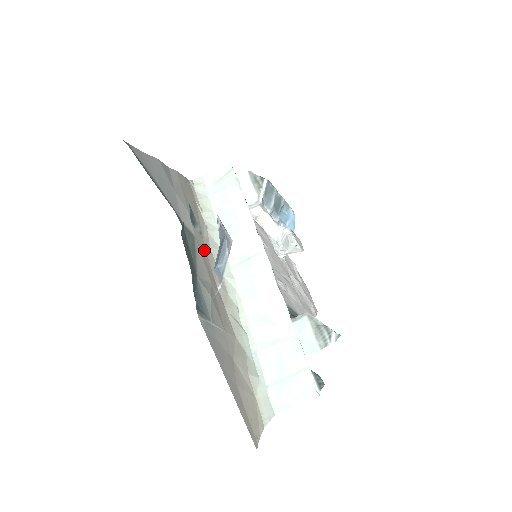
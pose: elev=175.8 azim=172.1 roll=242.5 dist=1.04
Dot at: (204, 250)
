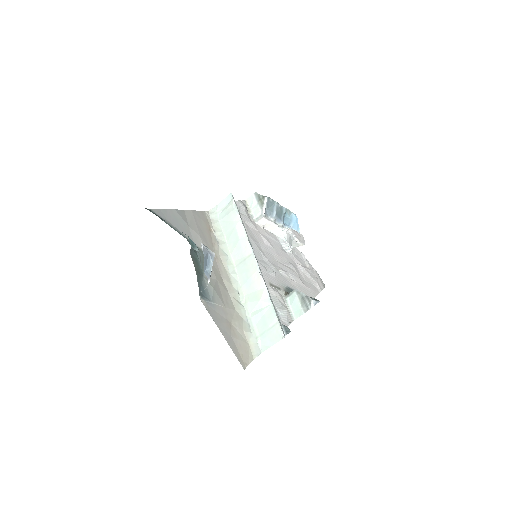
Dot at: (214, 259)
